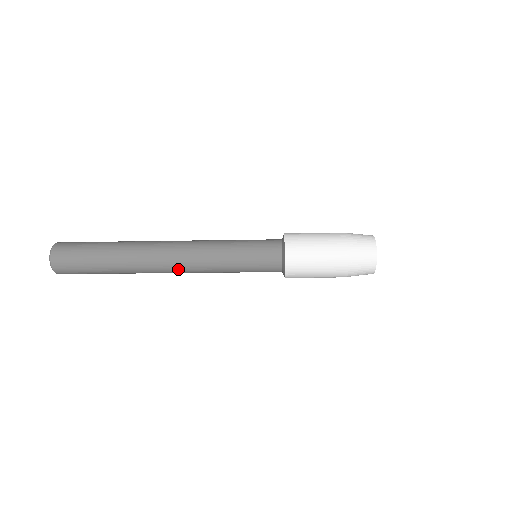
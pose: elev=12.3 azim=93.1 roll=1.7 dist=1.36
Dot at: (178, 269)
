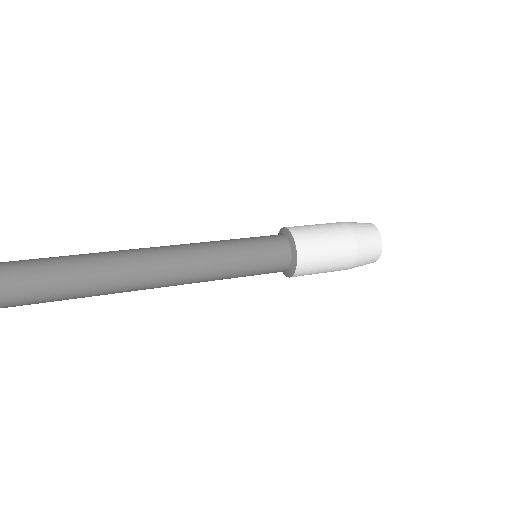
Dot at: (170, 279)
